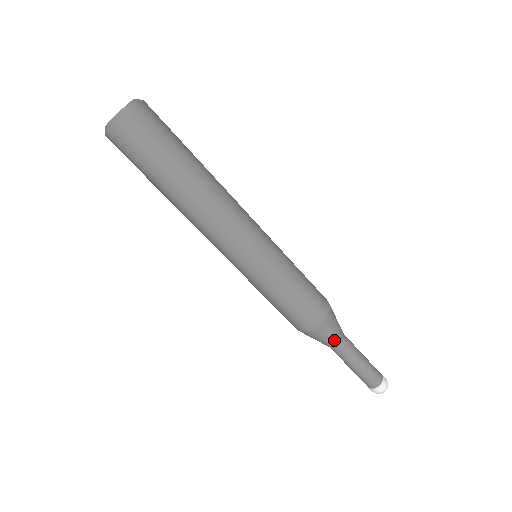
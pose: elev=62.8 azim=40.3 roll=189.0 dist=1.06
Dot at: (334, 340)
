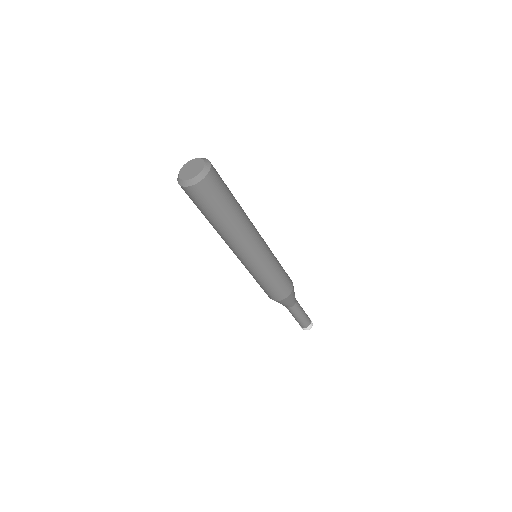
Dot at: (291, 304)
